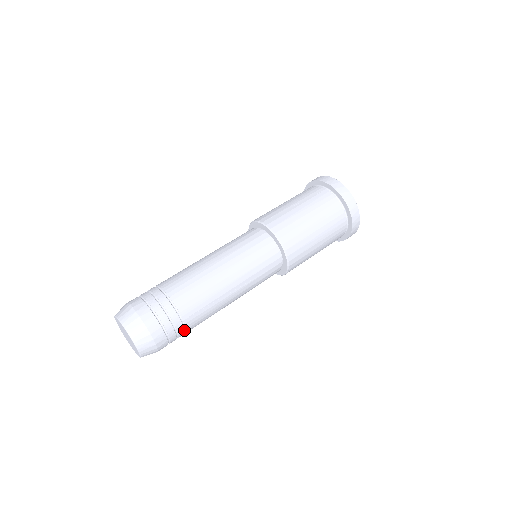
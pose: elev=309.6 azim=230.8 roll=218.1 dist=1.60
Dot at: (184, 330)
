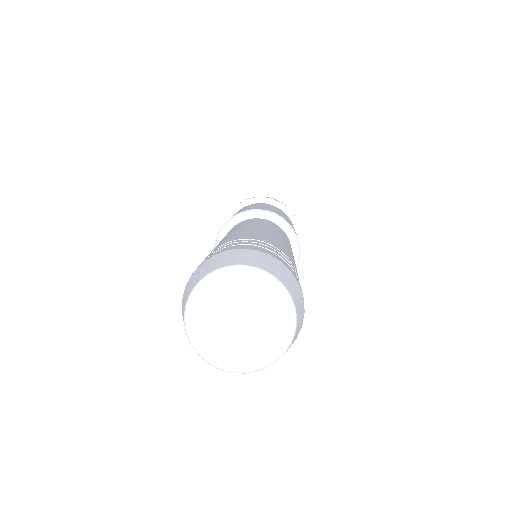
Dot at: occluded
